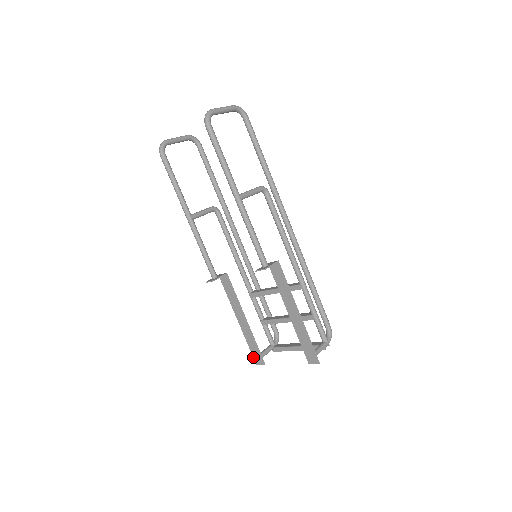
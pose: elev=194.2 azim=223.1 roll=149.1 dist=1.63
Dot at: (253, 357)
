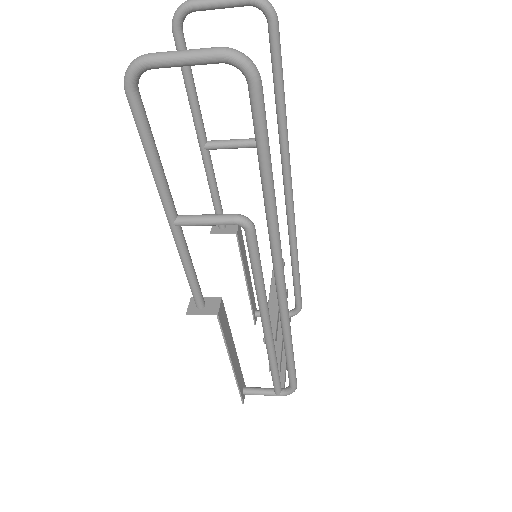
Dot at: (255, 307)
